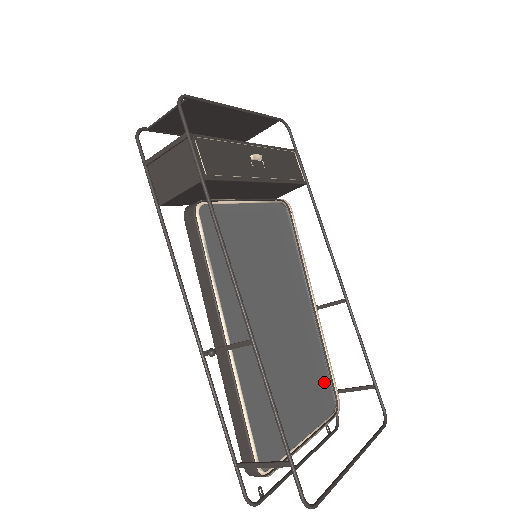
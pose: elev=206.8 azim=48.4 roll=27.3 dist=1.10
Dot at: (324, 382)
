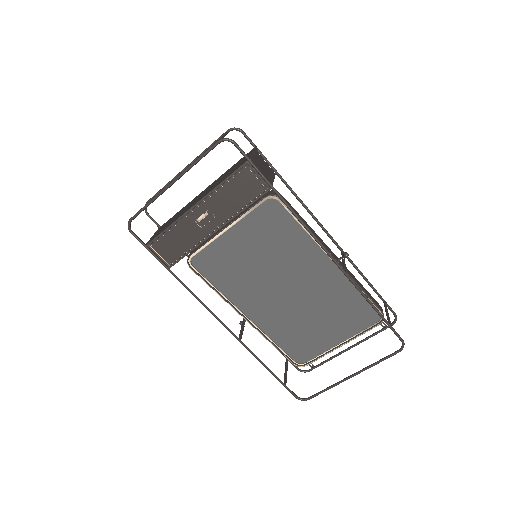
Dot at: (364, 305)
